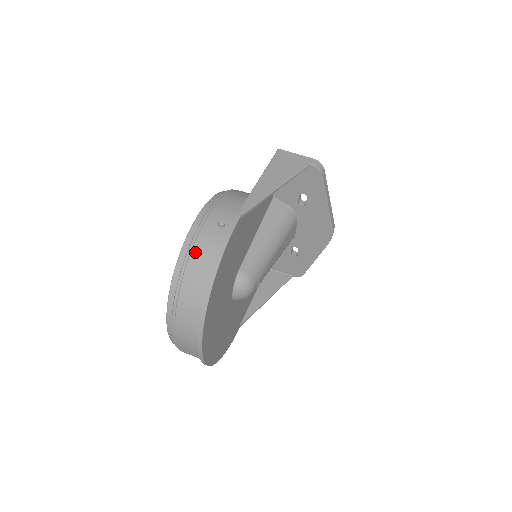
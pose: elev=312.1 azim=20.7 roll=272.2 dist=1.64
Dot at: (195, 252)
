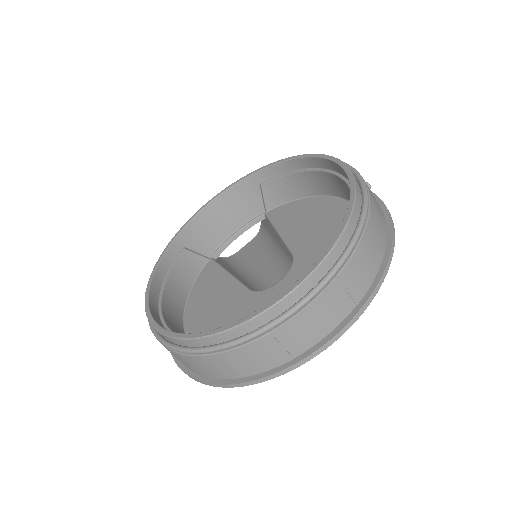
Dot at: (372, 196)
